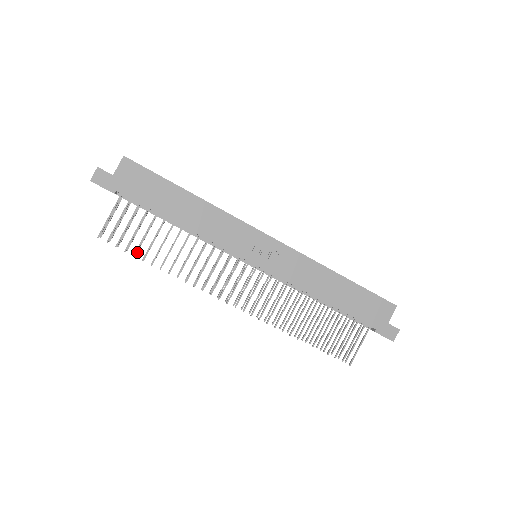
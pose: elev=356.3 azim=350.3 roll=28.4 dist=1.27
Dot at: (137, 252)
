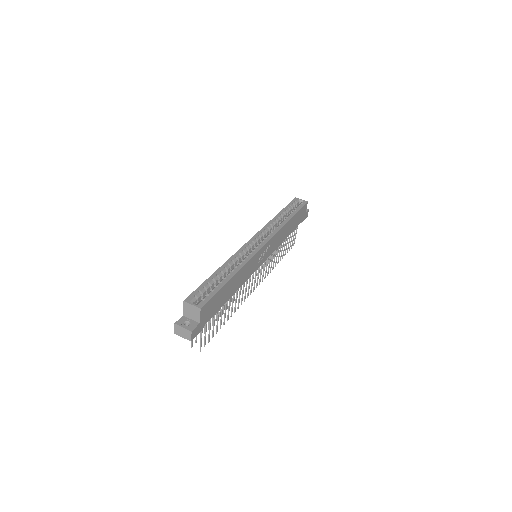
Dot at: occluded
